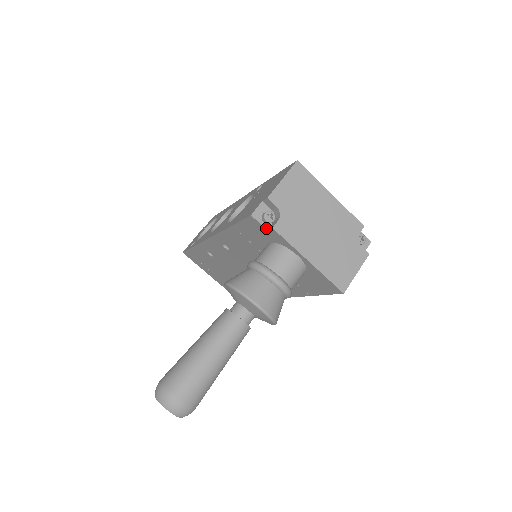
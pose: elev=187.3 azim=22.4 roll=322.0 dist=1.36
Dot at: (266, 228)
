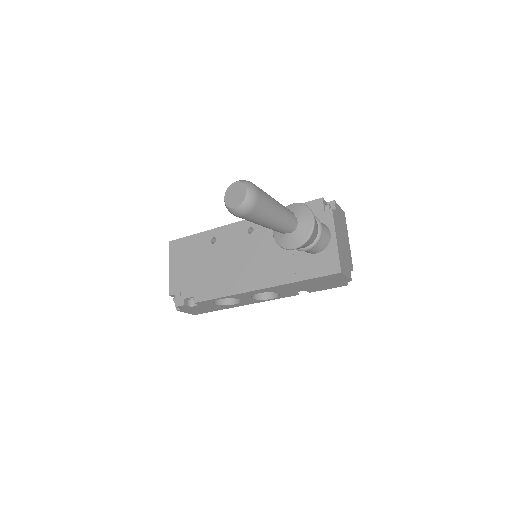
Dot at: (324, 209)
